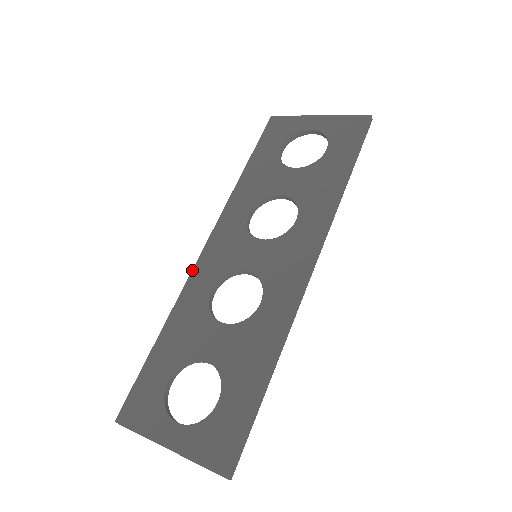
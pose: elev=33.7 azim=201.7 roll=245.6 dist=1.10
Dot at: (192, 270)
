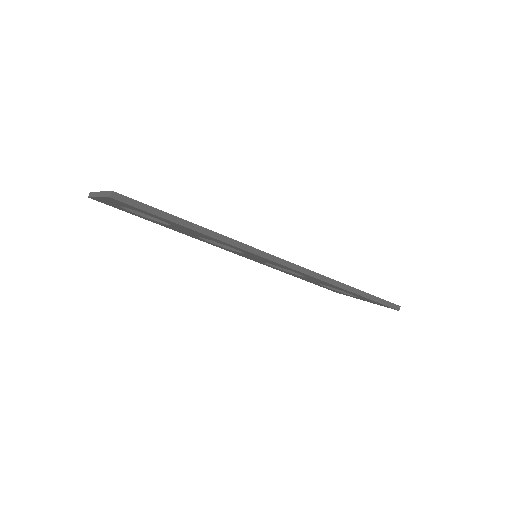
Dot at: occluded
